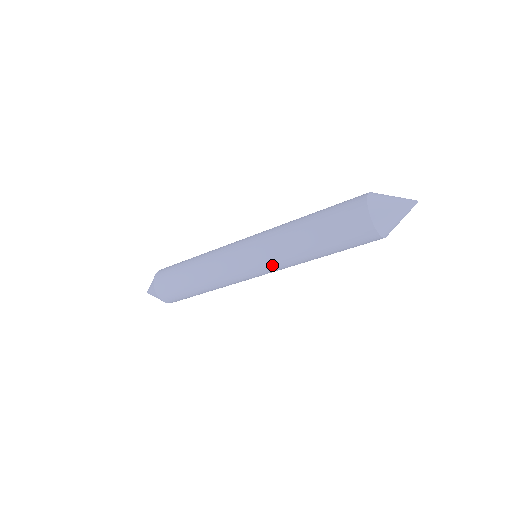
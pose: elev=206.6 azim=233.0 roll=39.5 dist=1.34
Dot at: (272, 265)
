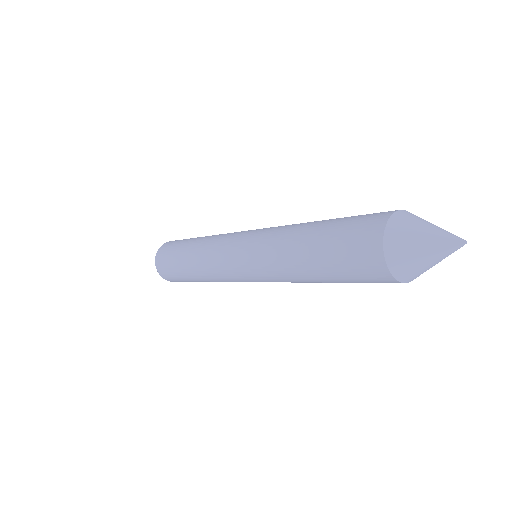
Dot at: occluded
